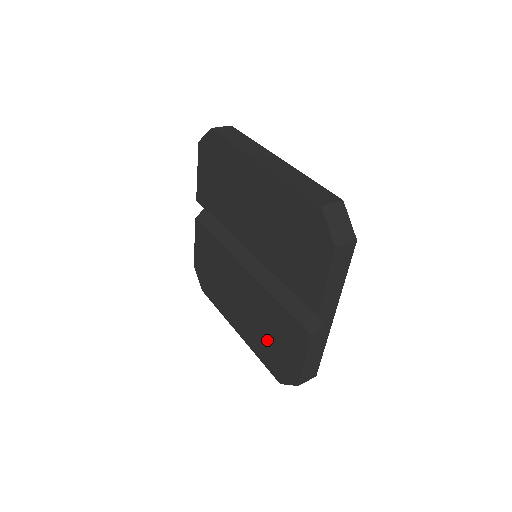
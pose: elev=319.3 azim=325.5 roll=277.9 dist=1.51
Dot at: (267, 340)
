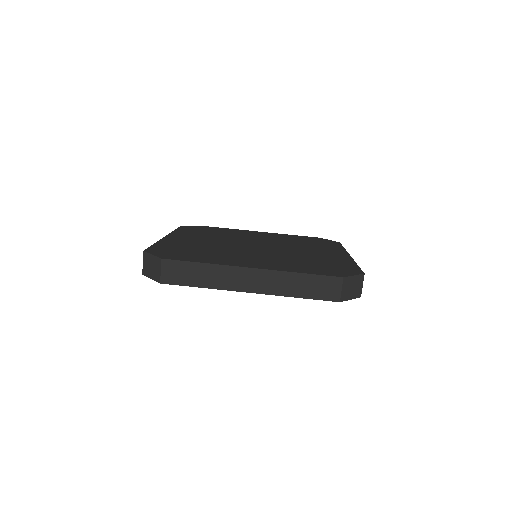
Dot at: occluded
